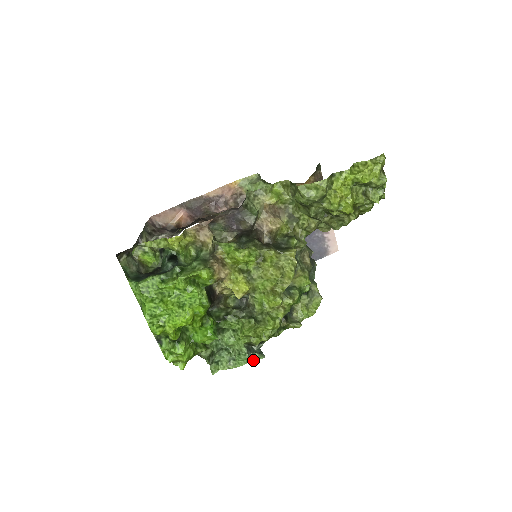
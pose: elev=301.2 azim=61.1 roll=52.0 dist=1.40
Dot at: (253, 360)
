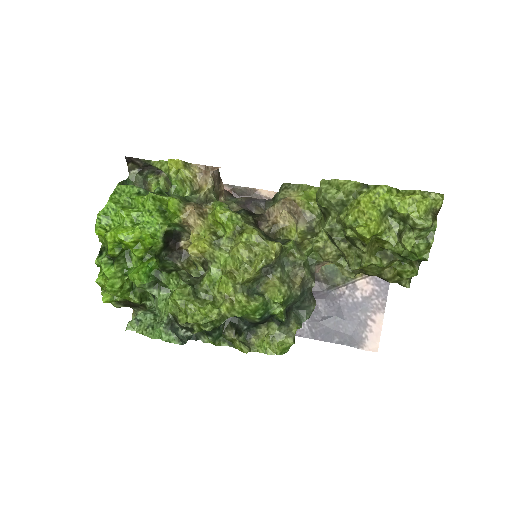
Dot at: (167, 339)
